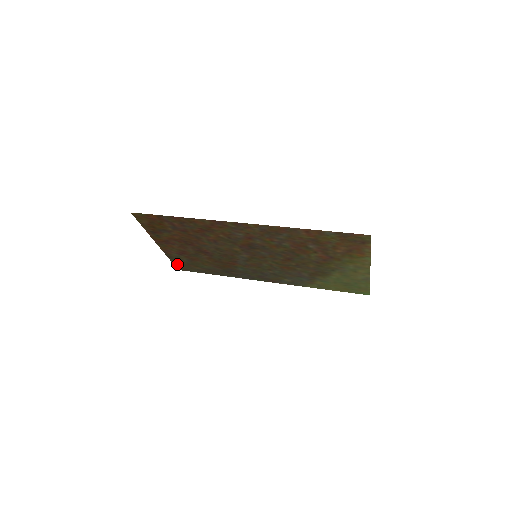
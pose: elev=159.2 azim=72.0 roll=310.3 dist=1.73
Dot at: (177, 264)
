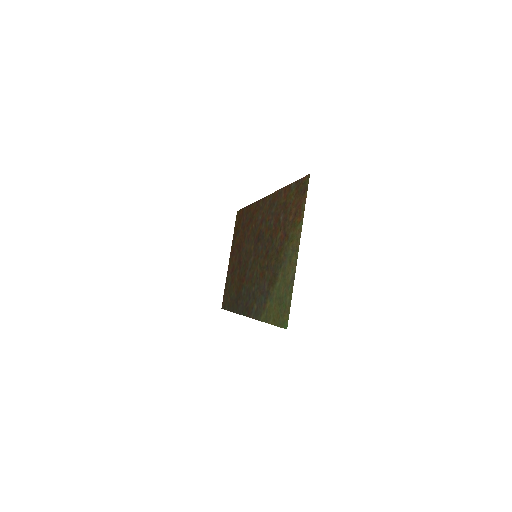
Dot at: occluded
